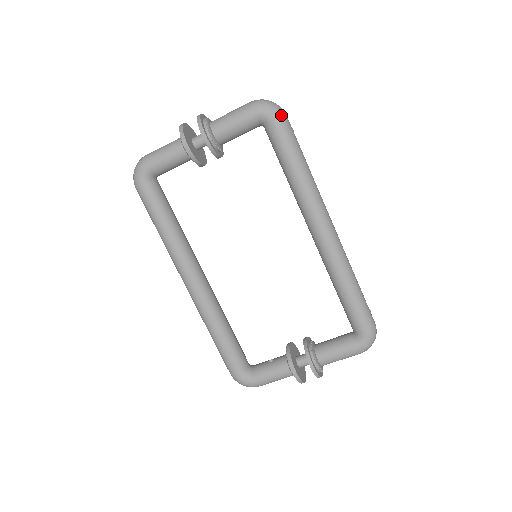
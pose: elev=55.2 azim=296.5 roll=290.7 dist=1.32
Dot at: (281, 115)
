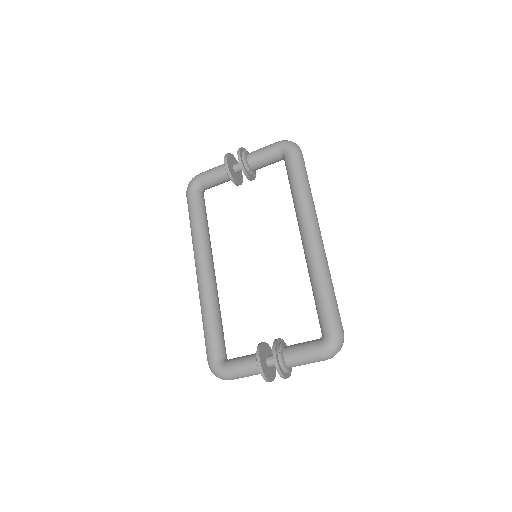
Dot at: (296, 149)
